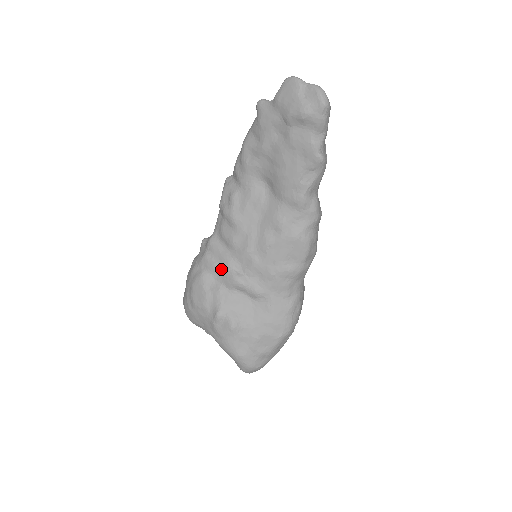
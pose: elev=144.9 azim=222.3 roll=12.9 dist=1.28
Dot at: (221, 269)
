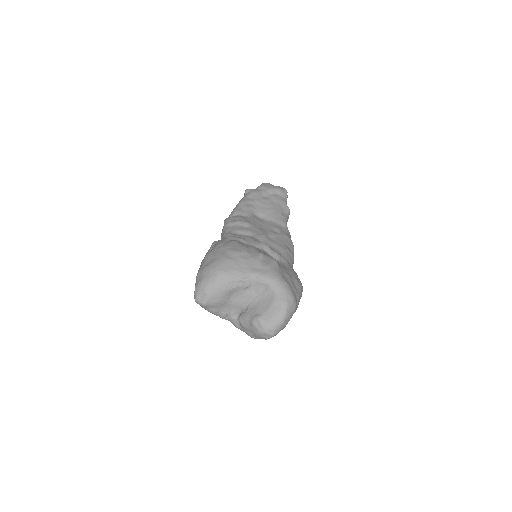
Dot at: (248, 240)
